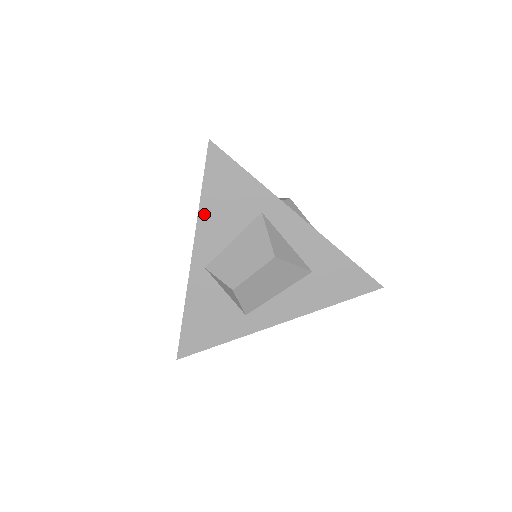
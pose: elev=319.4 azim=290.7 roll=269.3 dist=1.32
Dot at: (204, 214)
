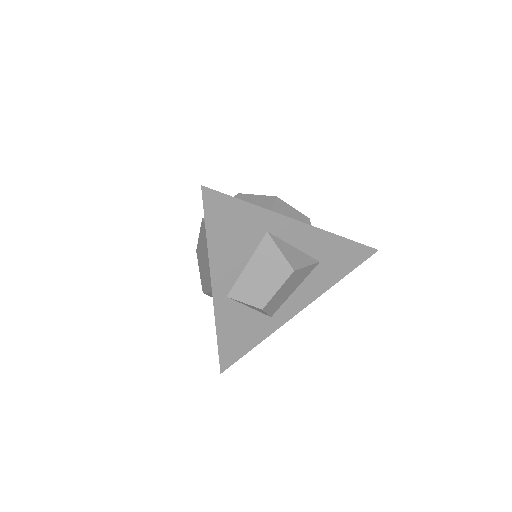
Dot at: (214, 254)
